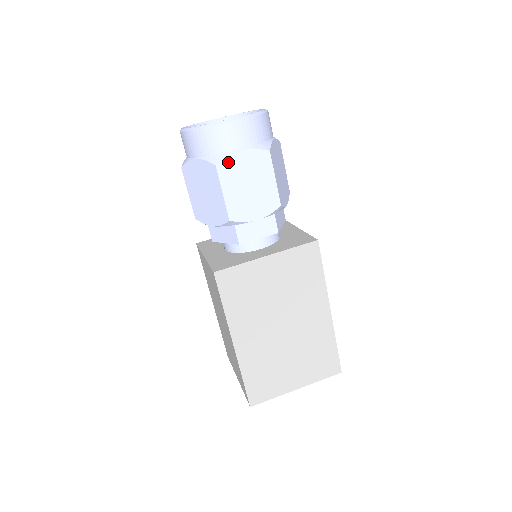
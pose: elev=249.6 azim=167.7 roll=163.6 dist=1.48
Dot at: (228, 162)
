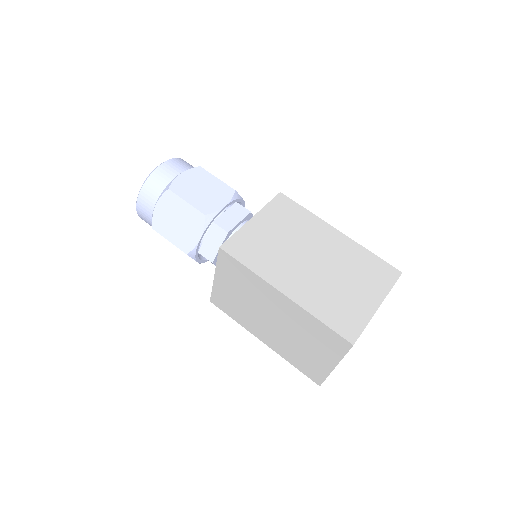
Dot at: (176, 184)
